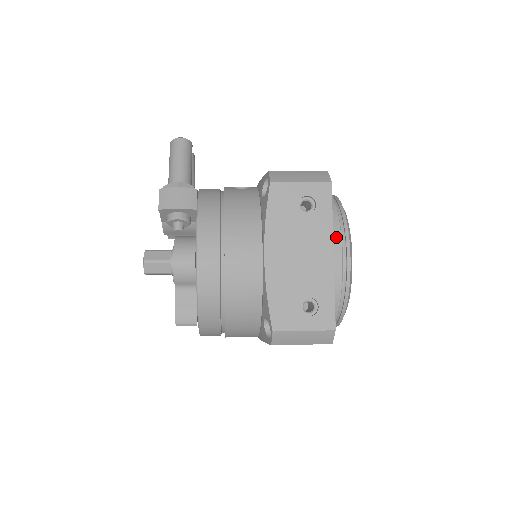
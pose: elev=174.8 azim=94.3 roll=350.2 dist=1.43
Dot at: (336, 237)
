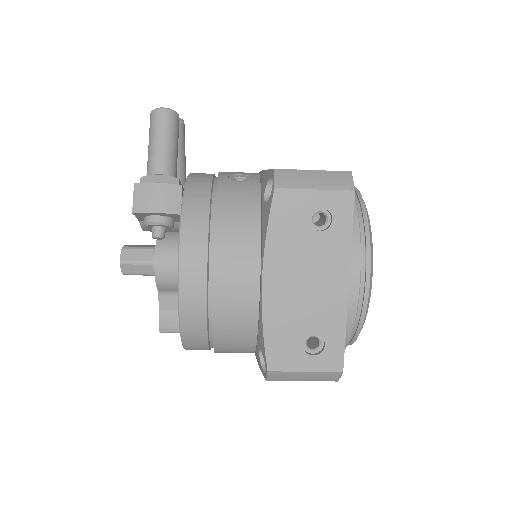
Dot at: (354, 260)
